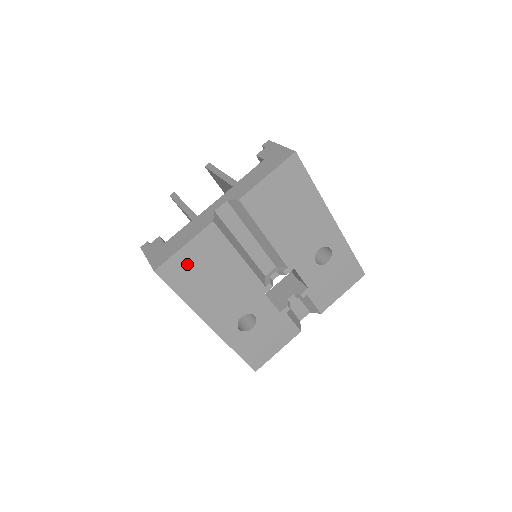
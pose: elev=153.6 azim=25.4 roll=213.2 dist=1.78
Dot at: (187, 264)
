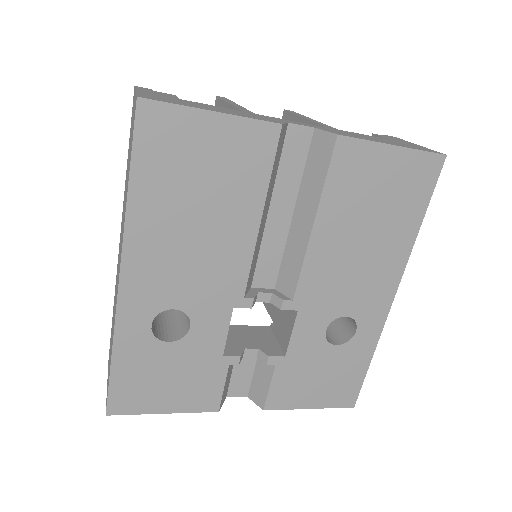
Dot at: (190, 144)
